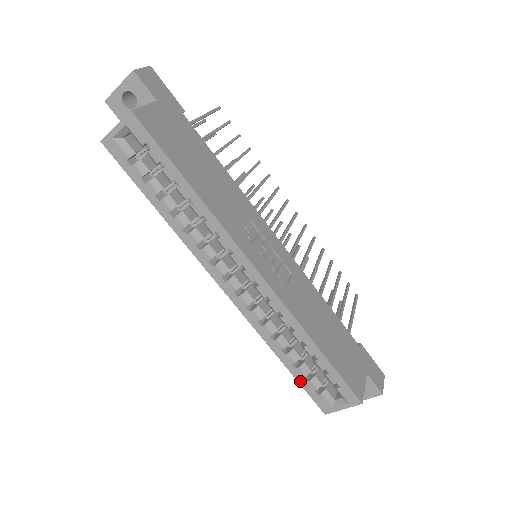
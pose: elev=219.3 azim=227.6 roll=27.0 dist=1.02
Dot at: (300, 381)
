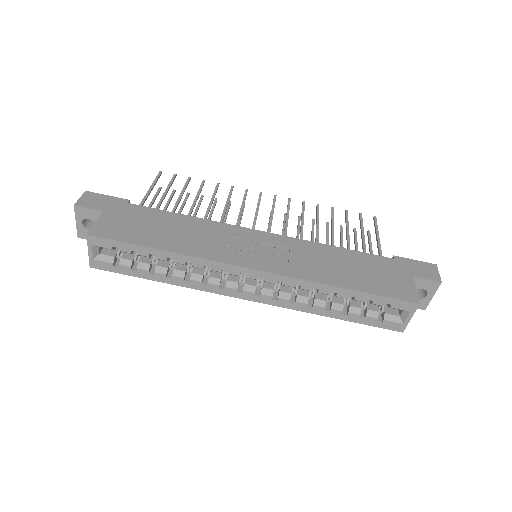
Dot at: (360, 322)
